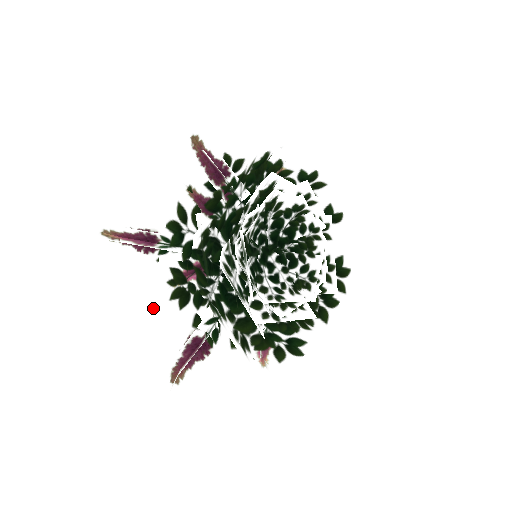
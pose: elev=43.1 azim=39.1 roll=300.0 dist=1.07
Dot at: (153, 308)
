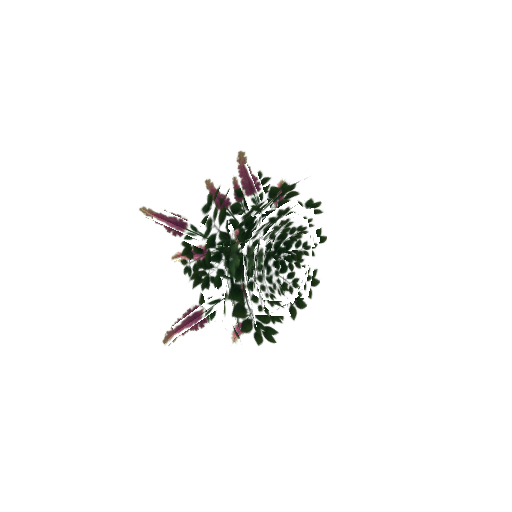
Dot at: (181, 286)
